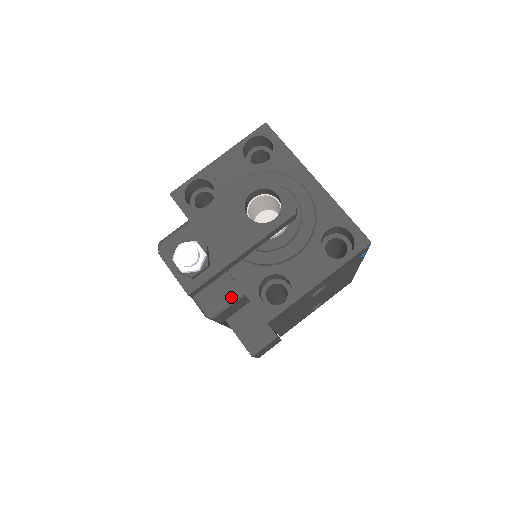
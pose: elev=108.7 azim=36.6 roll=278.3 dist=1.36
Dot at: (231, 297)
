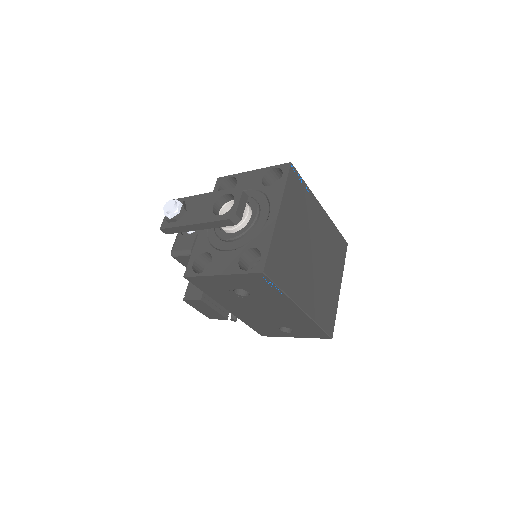
Dot at: (185, 250)
